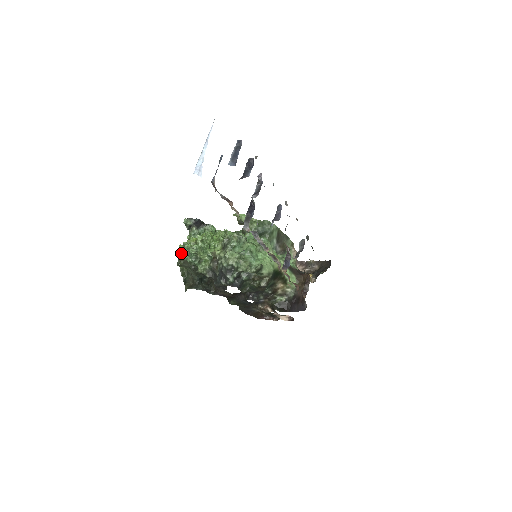
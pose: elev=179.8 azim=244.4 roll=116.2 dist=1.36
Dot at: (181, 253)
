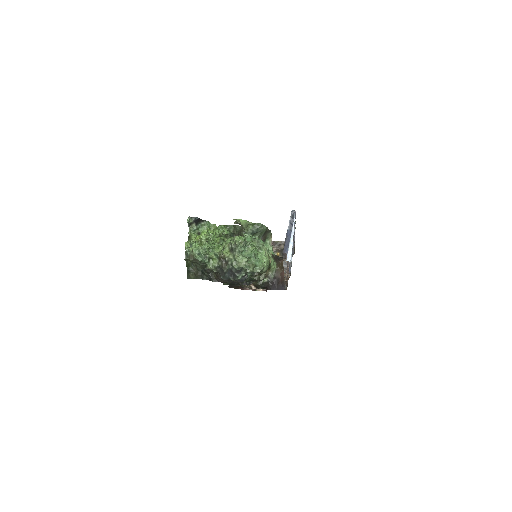
Dot at: (190, 252)
